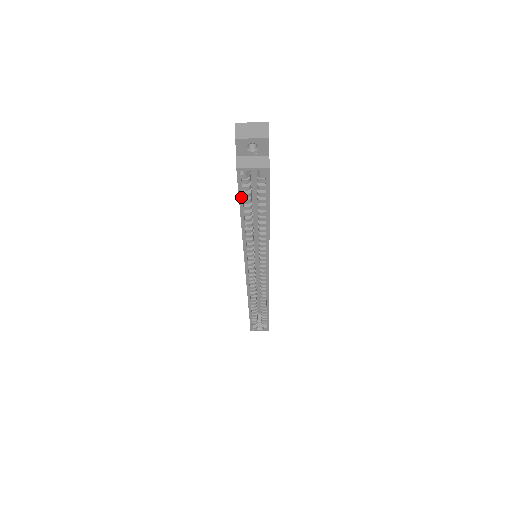
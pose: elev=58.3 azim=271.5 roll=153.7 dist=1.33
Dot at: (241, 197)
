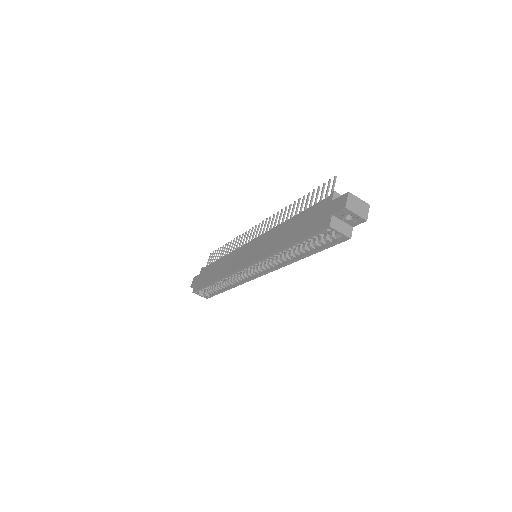
Dot at: (308, 238)
